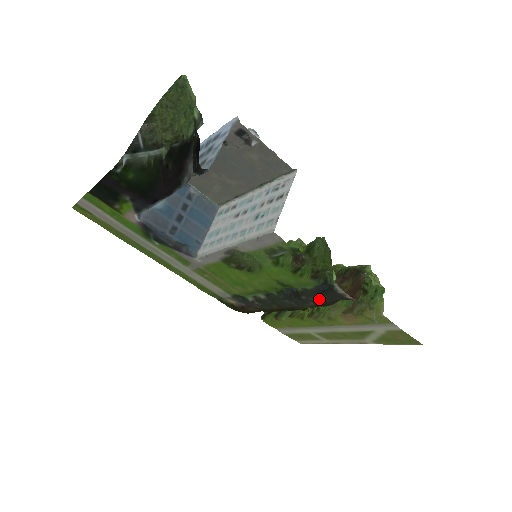
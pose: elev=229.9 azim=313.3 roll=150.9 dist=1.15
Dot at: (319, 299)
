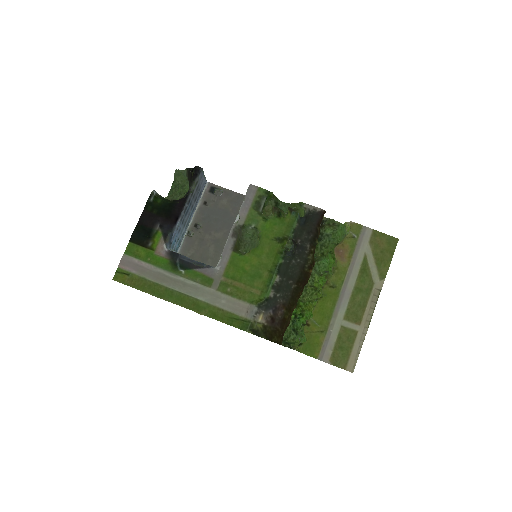
Dot at: (307, 233)
